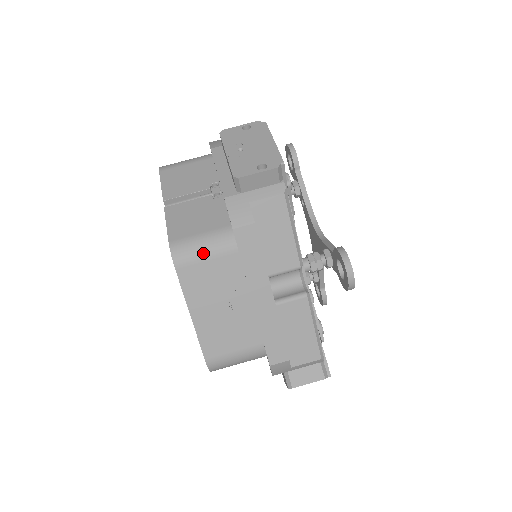
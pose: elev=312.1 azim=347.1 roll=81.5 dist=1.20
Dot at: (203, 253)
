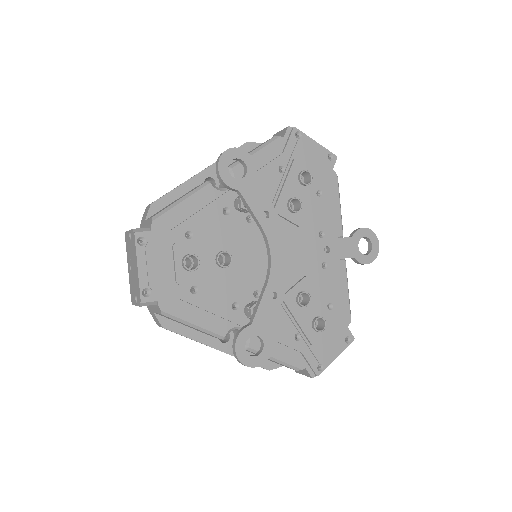
Dot at: occluded
